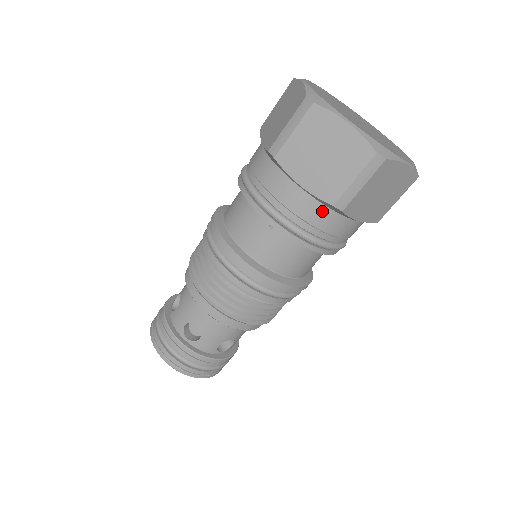
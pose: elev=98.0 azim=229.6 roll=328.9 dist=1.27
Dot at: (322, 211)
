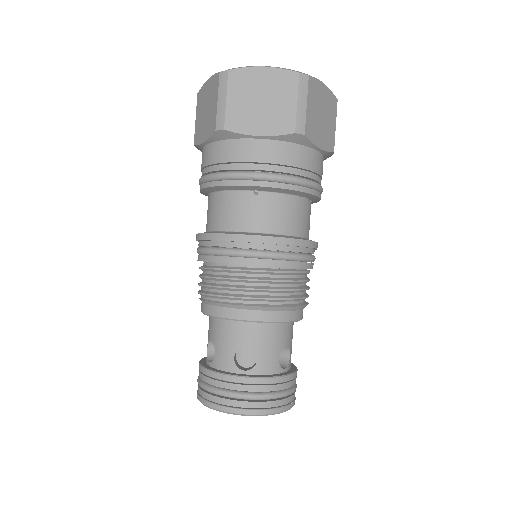
Dot at: (289, 148)
